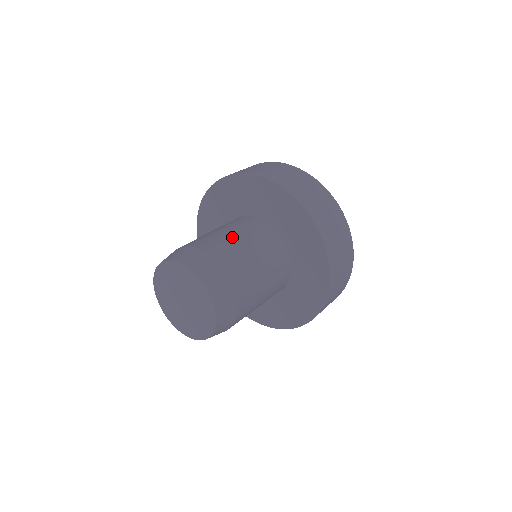
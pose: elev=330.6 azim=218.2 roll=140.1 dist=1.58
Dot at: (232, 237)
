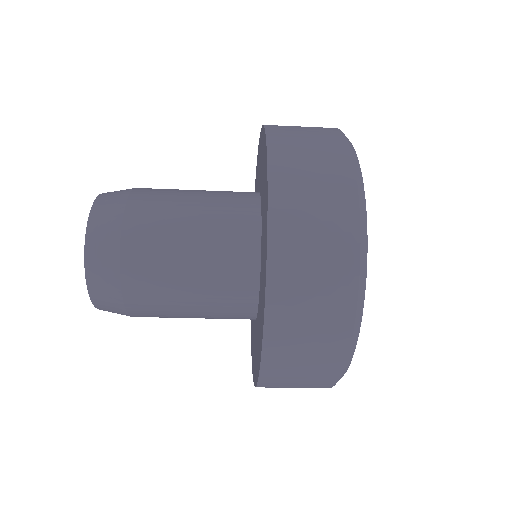
Dot at: occluded
